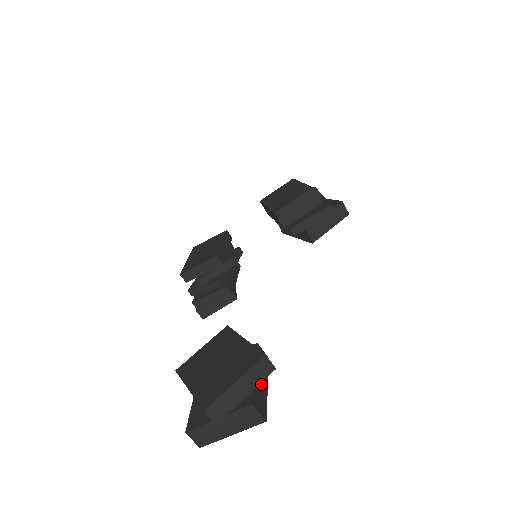
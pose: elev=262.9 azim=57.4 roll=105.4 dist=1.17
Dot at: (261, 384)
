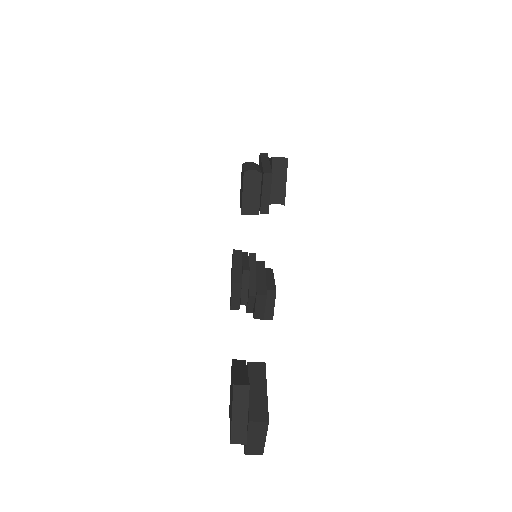
Dot at: (258, 395)
